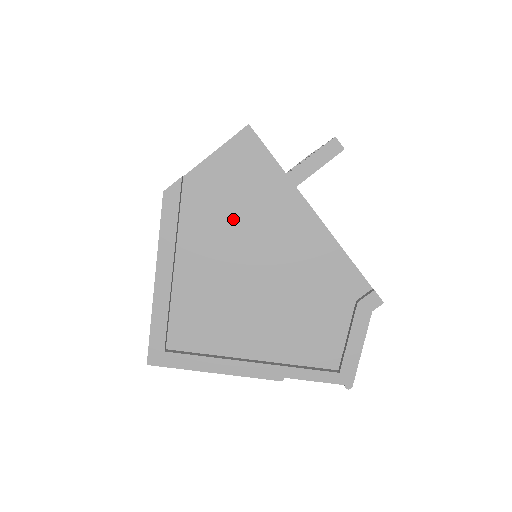
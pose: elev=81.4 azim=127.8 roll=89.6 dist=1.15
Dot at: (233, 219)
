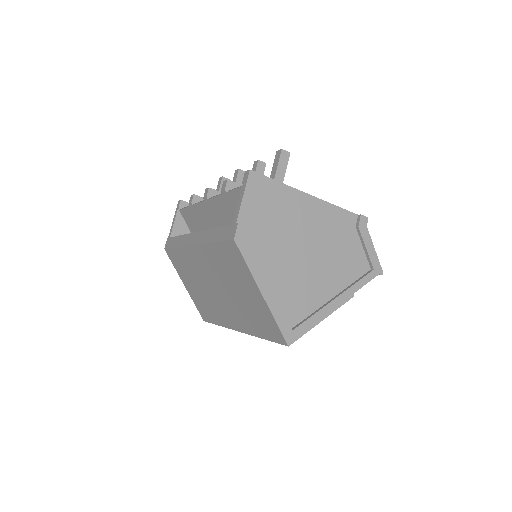
Dot at: (276, 228)
